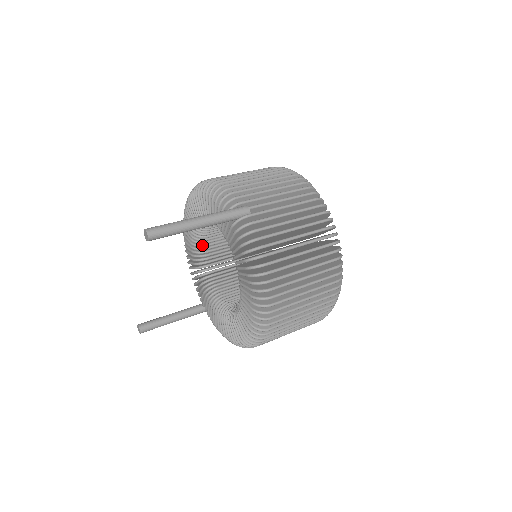
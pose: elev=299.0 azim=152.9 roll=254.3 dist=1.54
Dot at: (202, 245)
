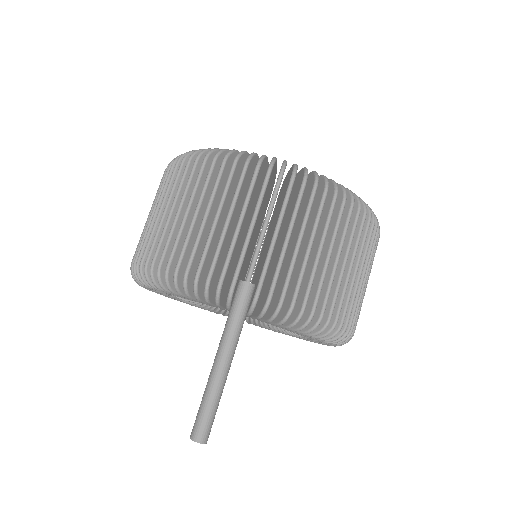
Dot at: occluded
